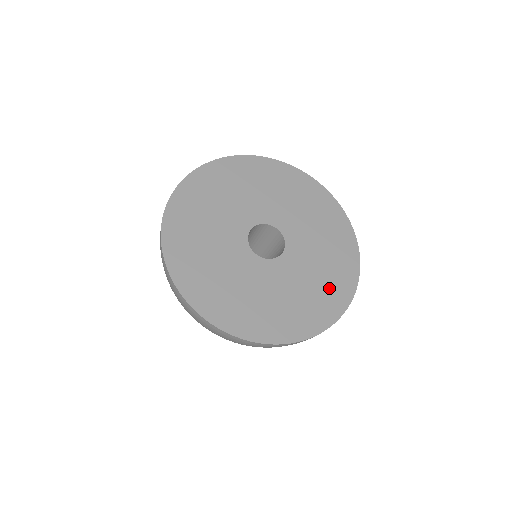
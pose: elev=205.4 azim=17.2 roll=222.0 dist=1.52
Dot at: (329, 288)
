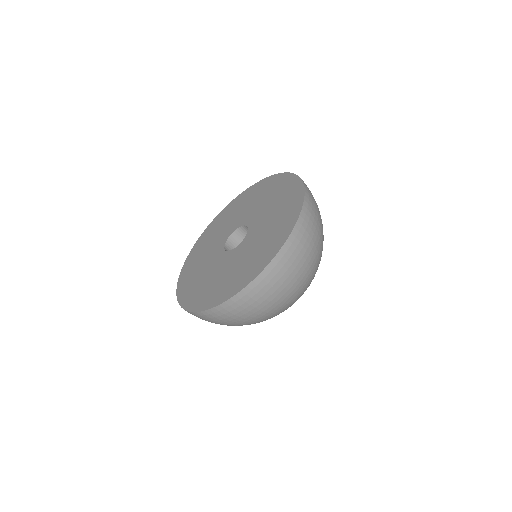
Dot at: (267, 247)
